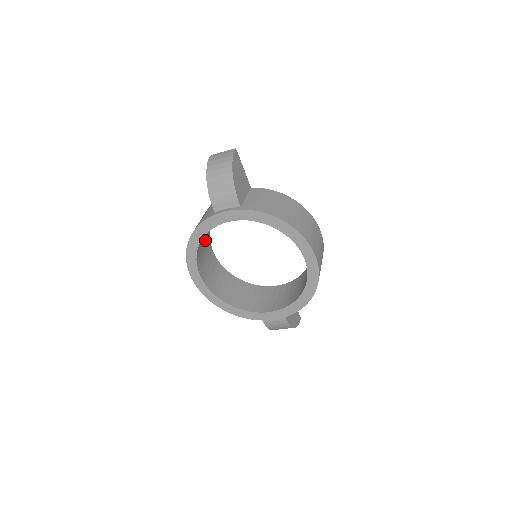
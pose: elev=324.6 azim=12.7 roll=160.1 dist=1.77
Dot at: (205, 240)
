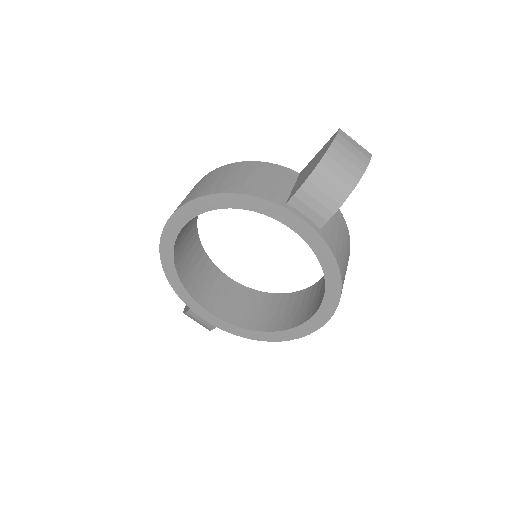
Dot at: occluded
